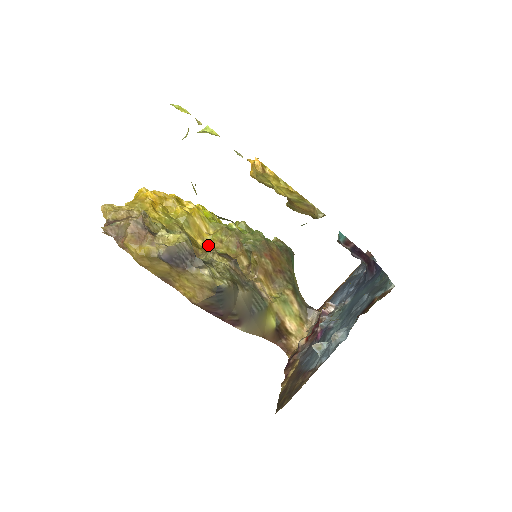
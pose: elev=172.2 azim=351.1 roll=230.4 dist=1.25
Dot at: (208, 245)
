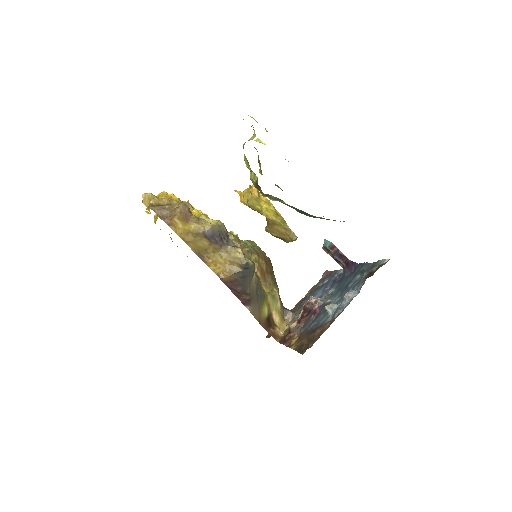
Dot at: occluded
